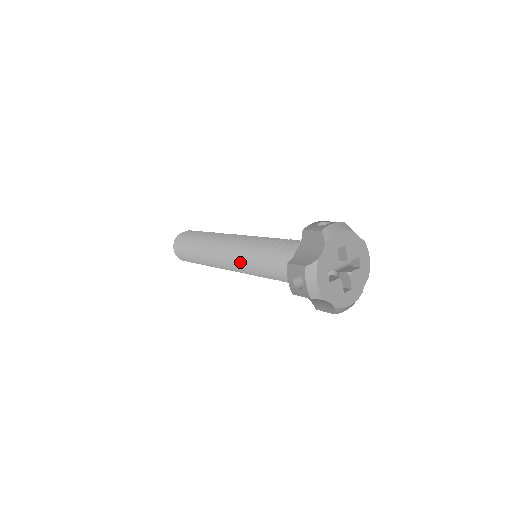
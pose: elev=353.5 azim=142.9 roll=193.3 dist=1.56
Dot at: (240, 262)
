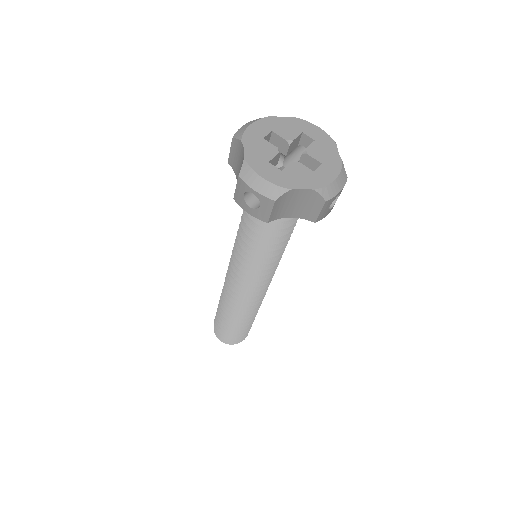
Dot at: occluded
